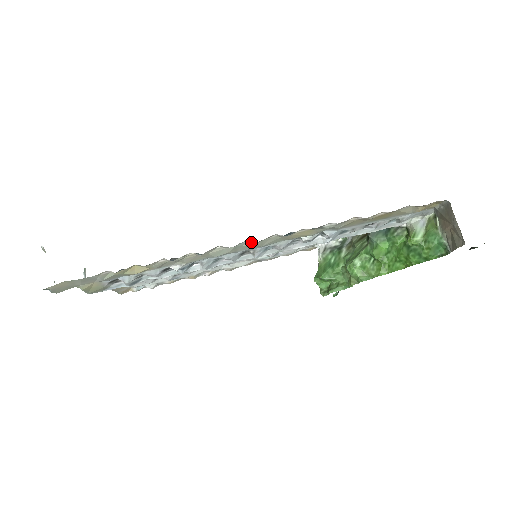
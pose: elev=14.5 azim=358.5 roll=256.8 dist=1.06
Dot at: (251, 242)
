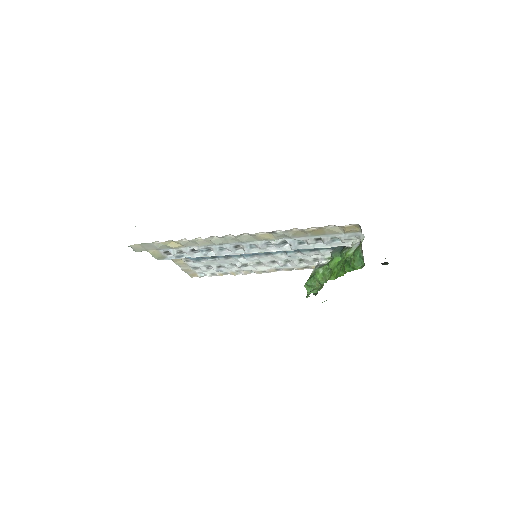
Dot at: (233, 236)
